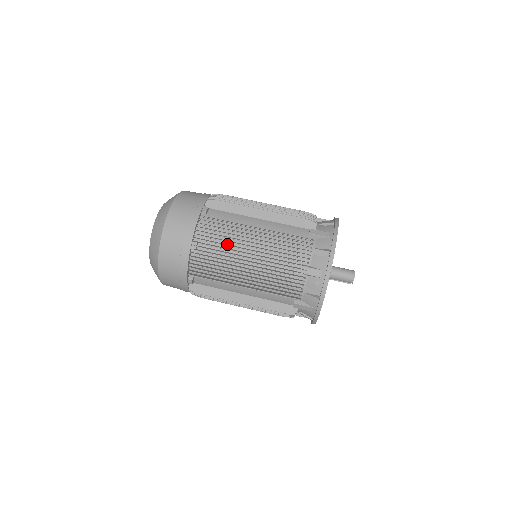
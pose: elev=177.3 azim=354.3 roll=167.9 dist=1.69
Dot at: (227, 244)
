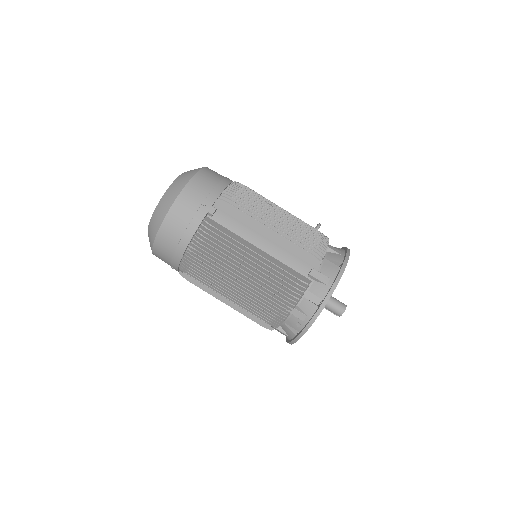
Dot at: occluded
